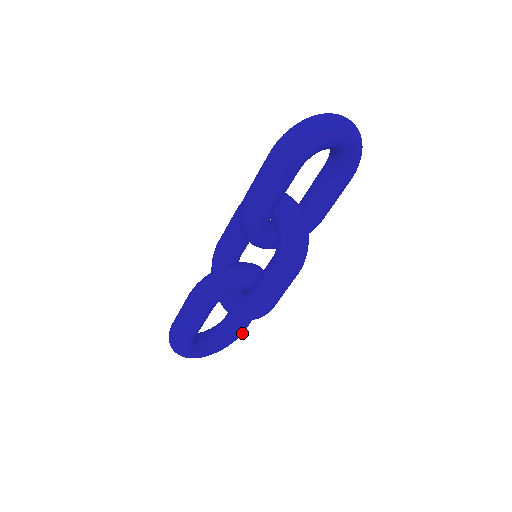
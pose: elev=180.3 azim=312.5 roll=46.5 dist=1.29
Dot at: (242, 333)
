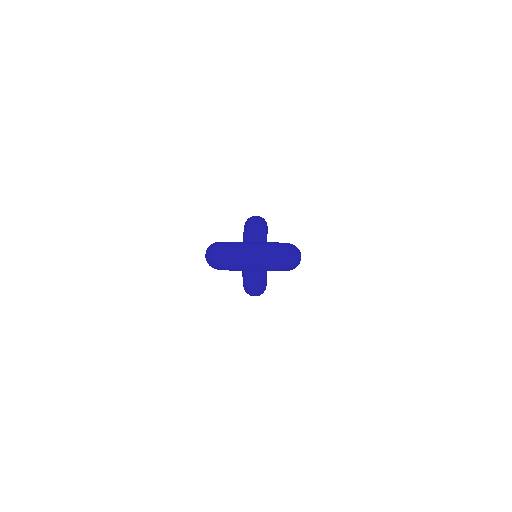
Dot at: occluded
